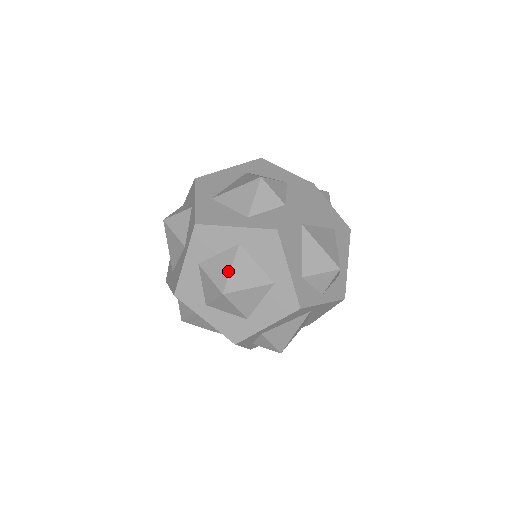
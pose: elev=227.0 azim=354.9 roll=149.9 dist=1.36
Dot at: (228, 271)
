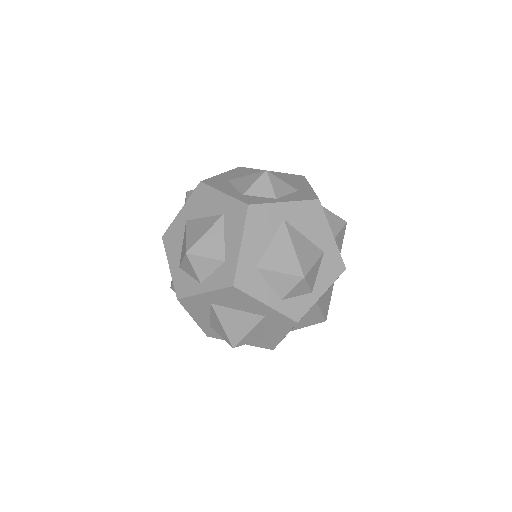
Dot at: occluded
